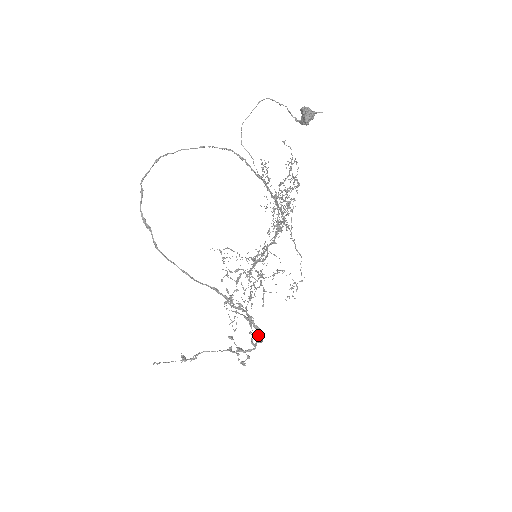
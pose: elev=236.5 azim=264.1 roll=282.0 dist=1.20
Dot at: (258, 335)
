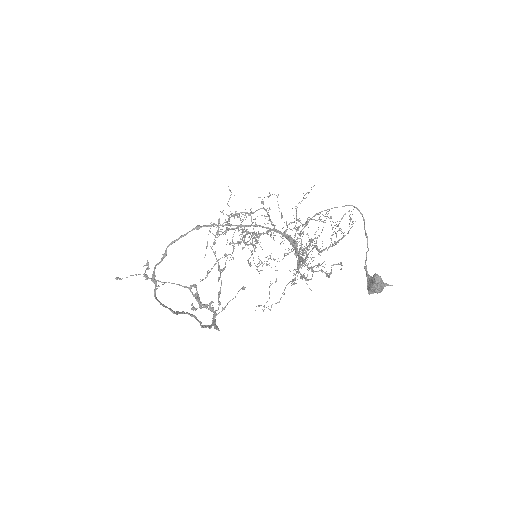
Dot at: (219, 295)
